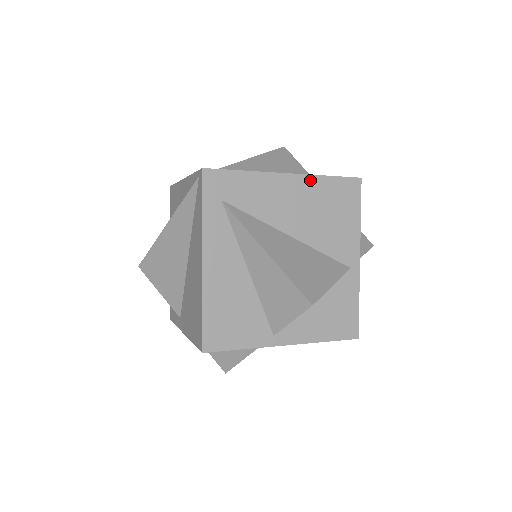
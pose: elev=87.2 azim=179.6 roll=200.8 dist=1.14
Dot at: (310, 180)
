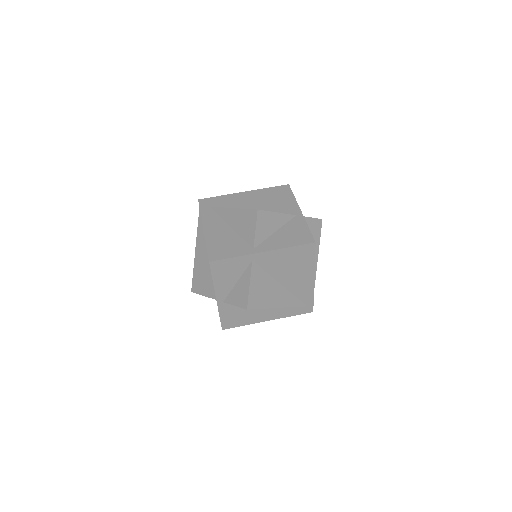
Dot at: (258, 191)
